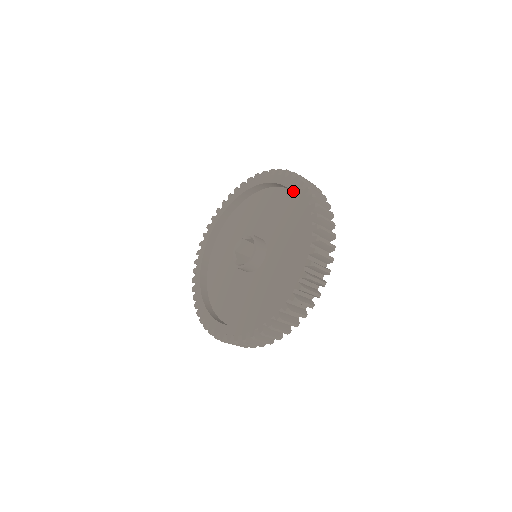
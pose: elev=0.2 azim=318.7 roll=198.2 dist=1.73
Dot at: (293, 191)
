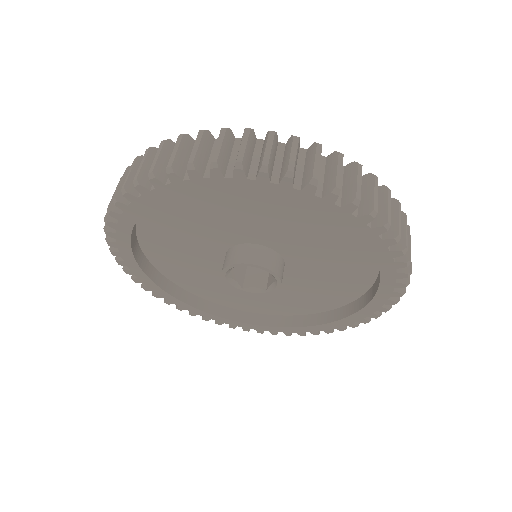
Dot at: (331, 216)
